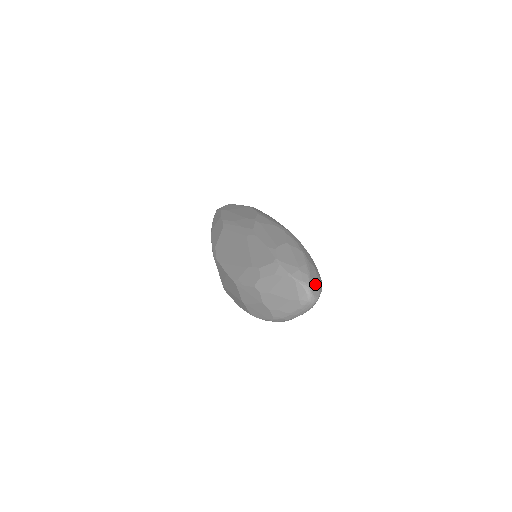
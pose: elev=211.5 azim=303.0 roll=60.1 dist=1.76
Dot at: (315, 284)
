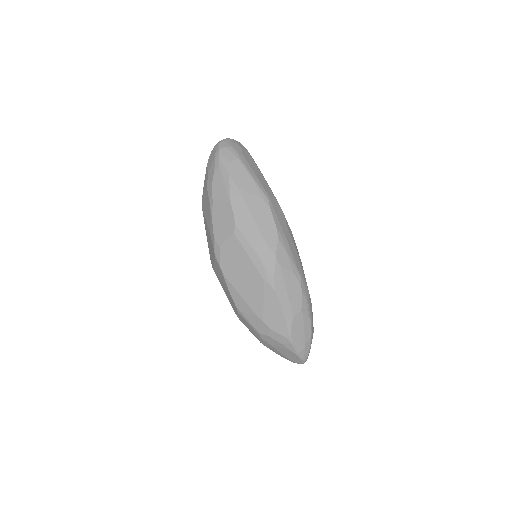
Dot at: occluded
